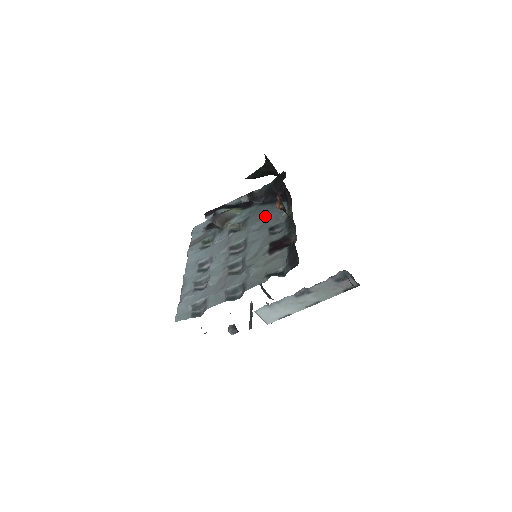
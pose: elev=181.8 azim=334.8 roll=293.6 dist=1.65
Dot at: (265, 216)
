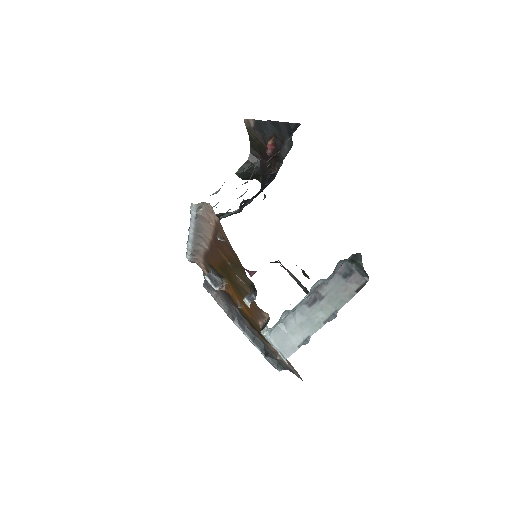
Dot at: occluded
